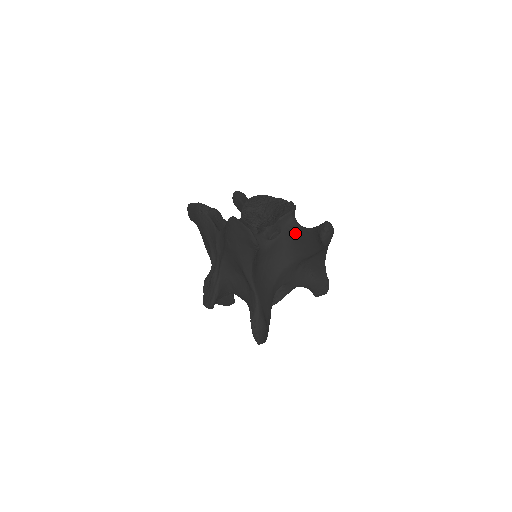
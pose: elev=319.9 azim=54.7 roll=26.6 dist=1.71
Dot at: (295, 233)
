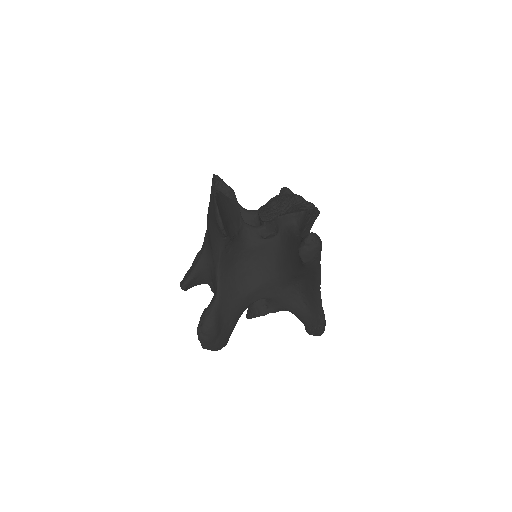
Dot at: (289, 240)
